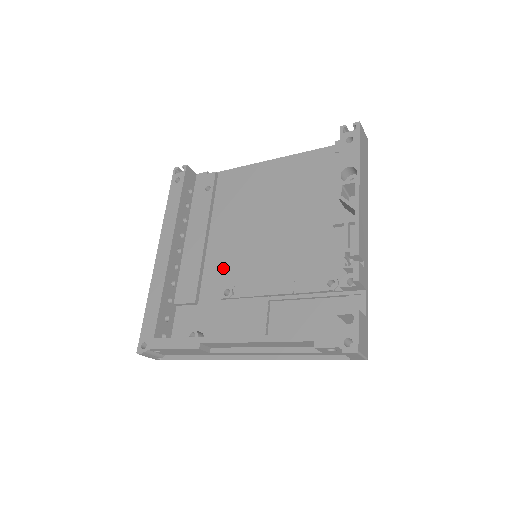
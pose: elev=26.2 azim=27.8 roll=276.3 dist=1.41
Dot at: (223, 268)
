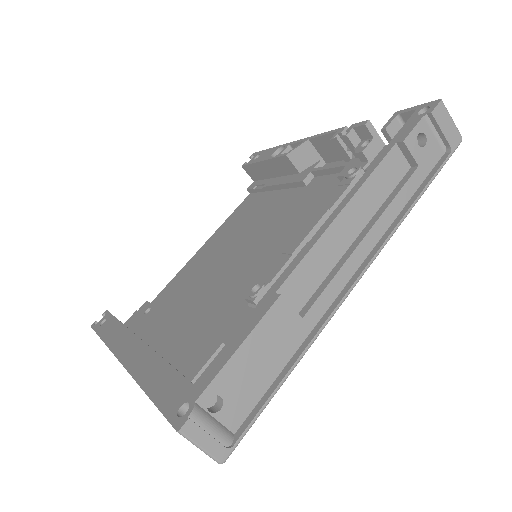
Dot at: (228, 304)
